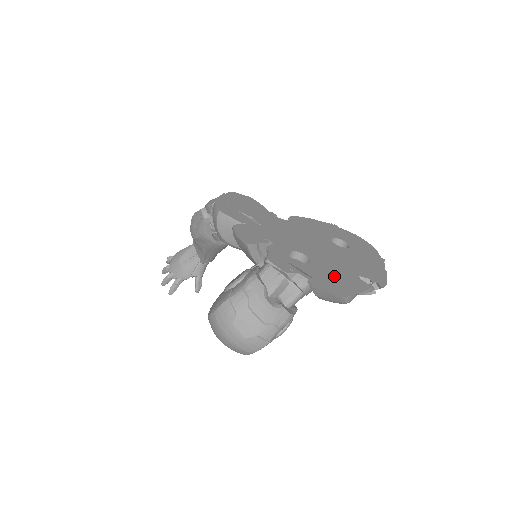
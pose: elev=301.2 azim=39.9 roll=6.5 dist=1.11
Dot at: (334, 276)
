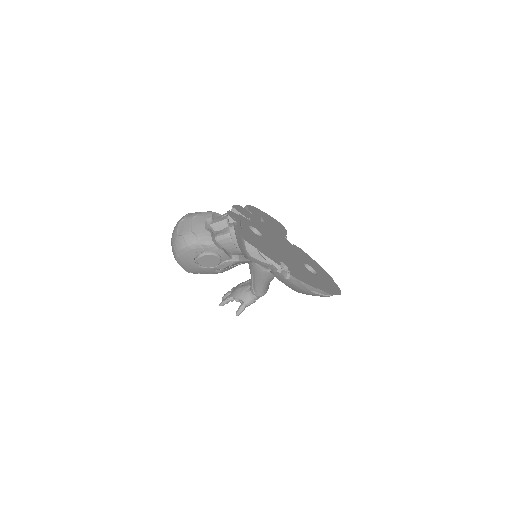
Dot at: (261, 244)
